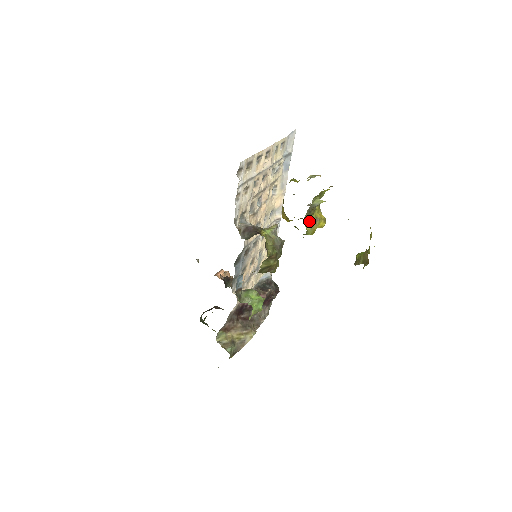
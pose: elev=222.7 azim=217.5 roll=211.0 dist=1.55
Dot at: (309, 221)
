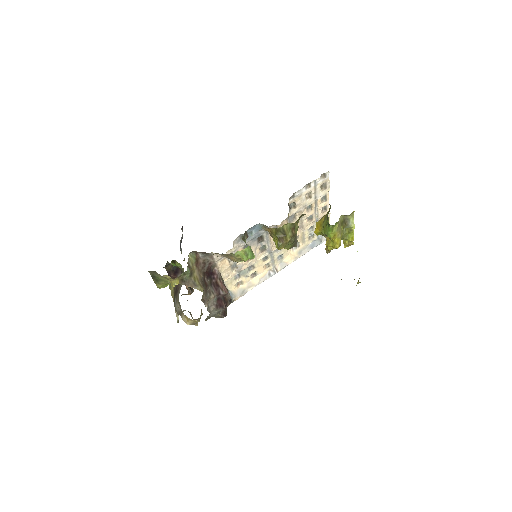
Dot at: (340, 225)
